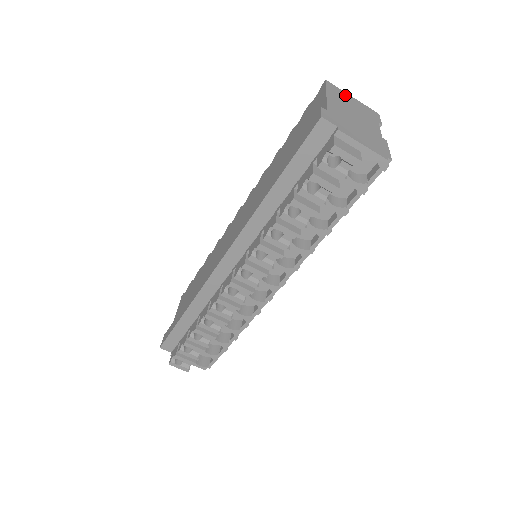
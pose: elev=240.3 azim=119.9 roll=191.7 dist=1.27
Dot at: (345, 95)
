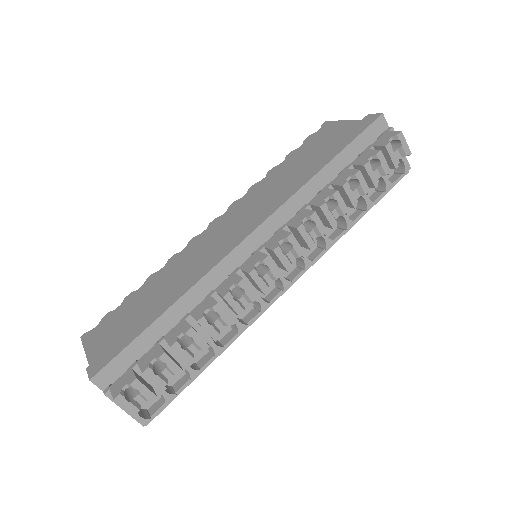
Dot at: occluded
